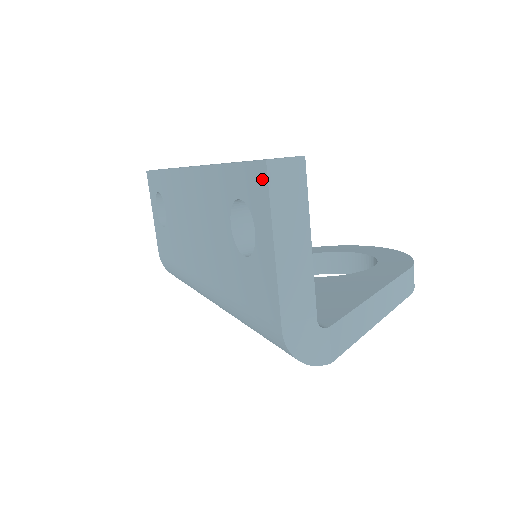
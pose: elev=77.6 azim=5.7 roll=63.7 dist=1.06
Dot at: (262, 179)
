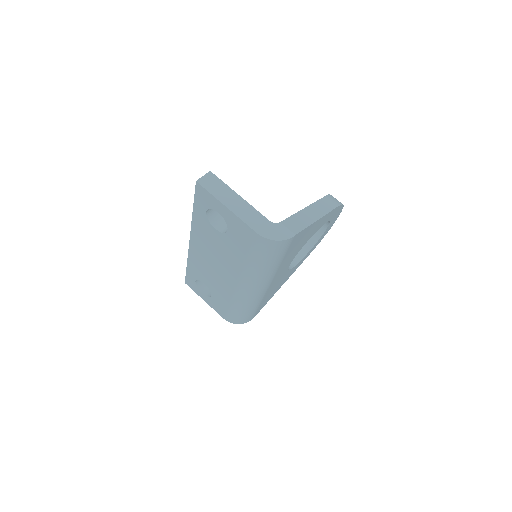
Dot at: (201, 190)
